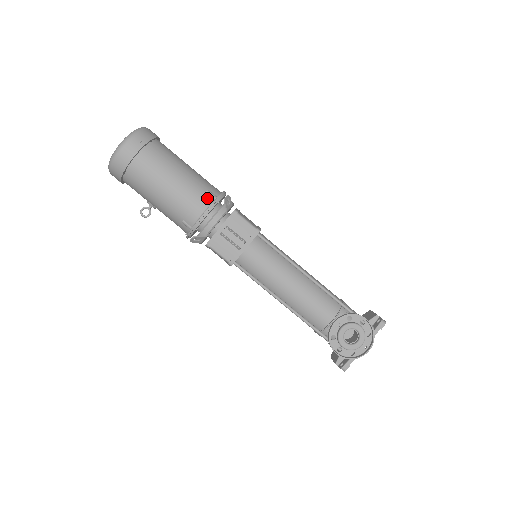
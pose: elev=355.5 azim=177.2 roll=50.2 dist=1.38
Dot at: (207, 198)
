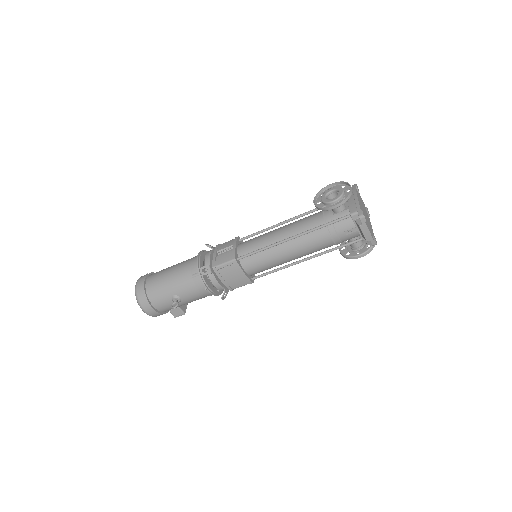
Dot at: occluded
